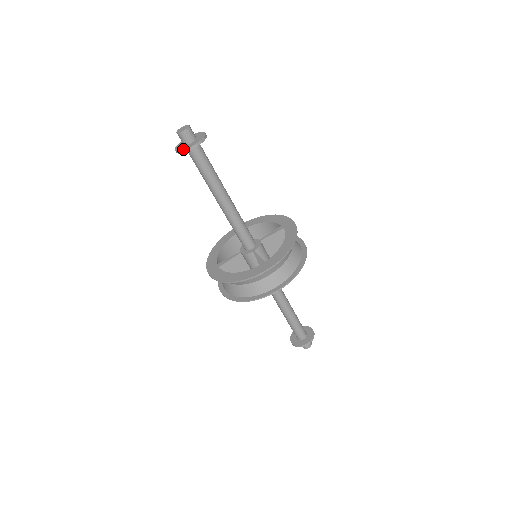
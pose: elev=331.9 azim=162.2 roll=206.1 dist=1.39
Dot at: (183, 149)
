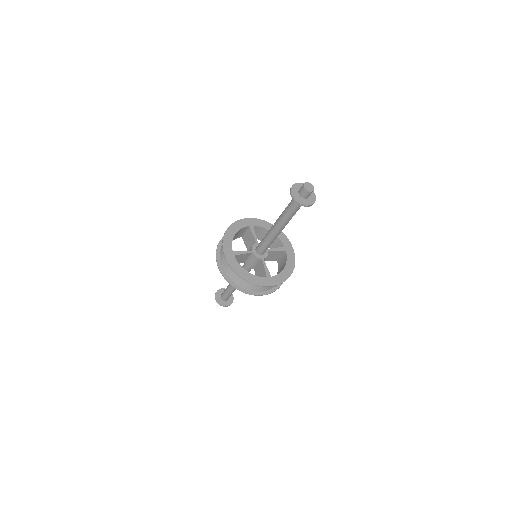
Dot at: (300, 202)
